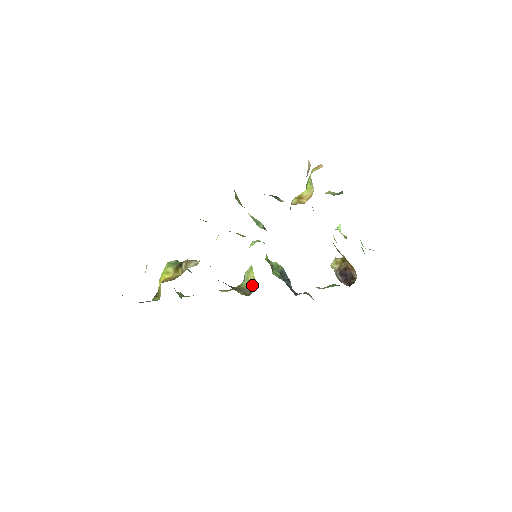
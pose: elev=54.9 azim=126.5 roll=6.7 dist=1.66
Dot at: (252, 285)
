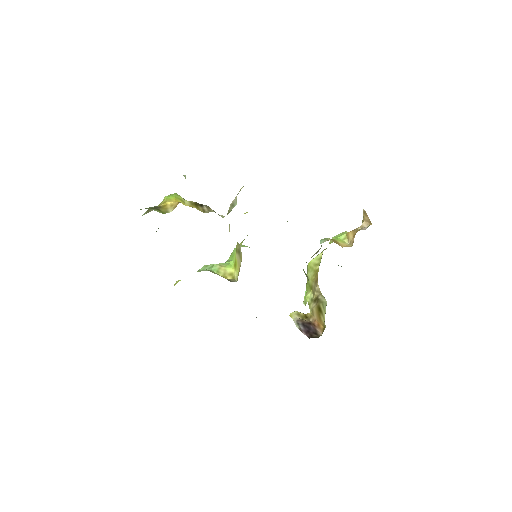
Dot at: (226, 277)
